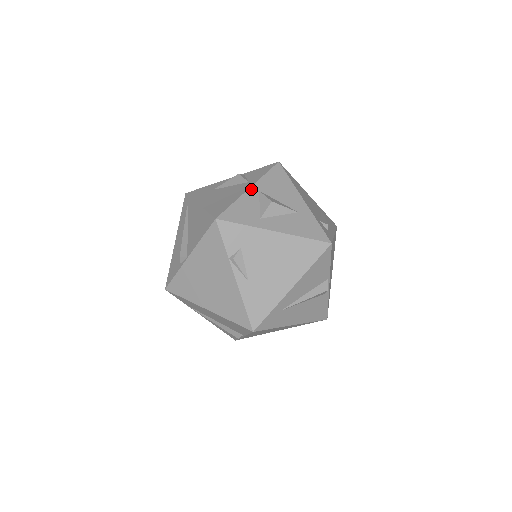
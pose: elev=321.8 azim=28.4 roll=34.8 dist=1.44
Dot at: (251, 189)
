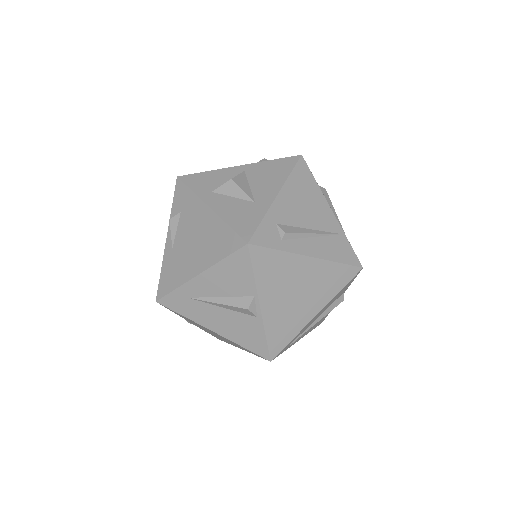
Dot at: (239, 167)
